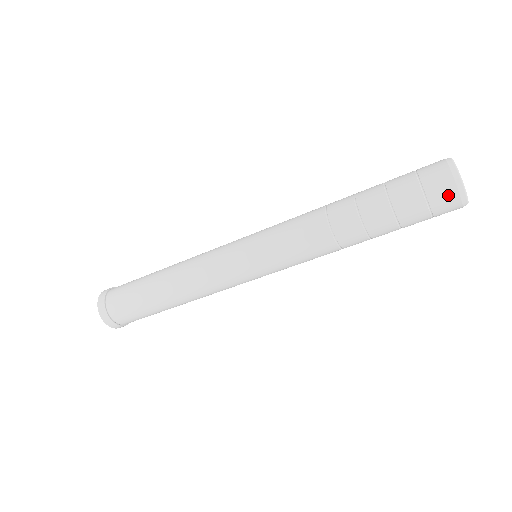
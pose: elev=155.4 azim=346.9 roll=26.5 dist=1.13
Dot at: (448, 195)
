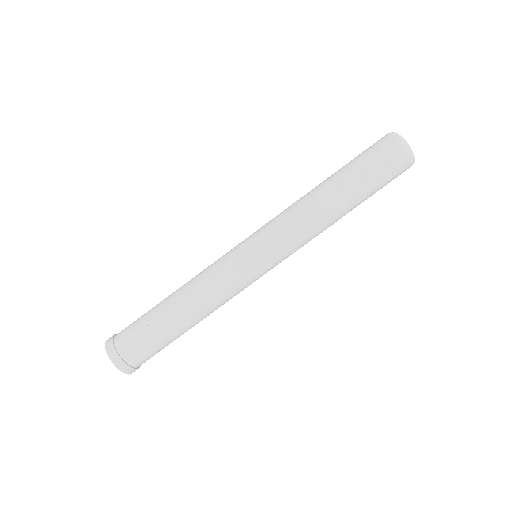
Dot at: (406, 169)
